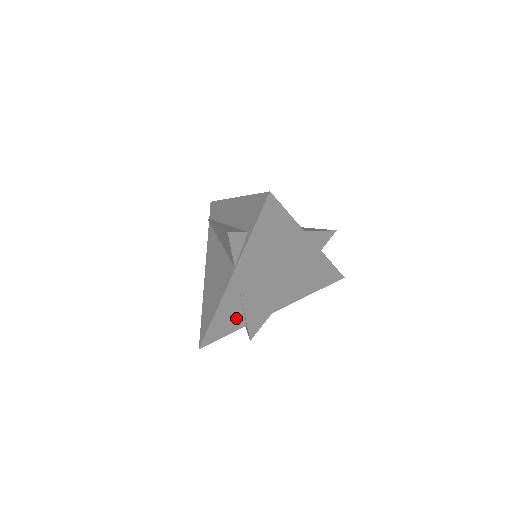
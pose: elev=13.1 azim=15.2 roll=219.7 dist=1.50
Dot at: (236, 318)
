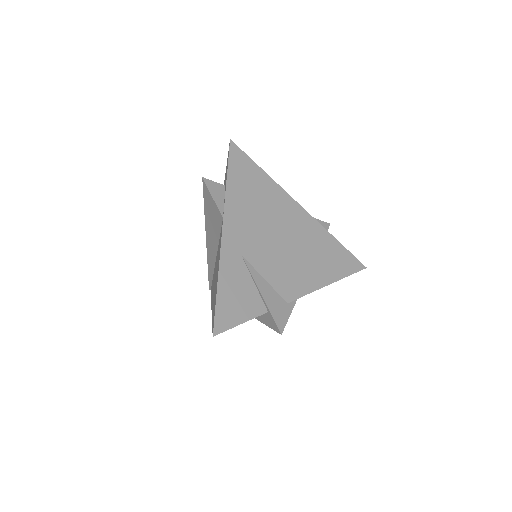
Dot at: (249, 294)
